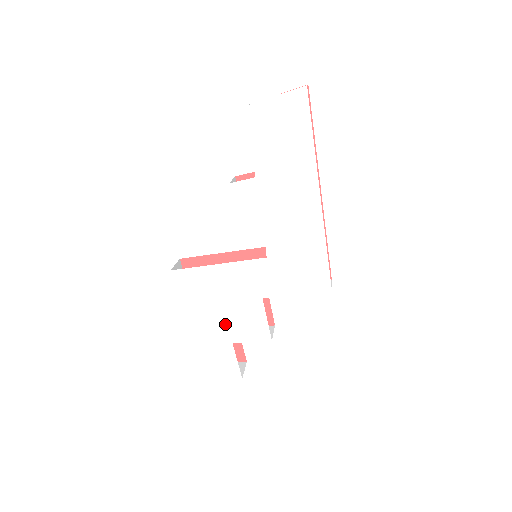
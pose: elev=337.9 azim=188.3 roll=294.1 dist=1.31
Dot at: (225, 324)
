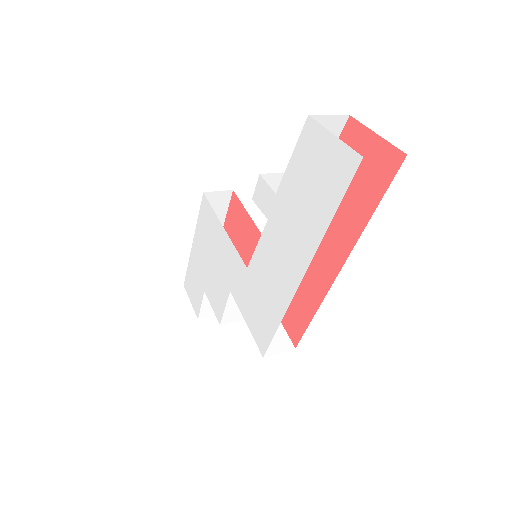
Dot at: (207, 273)
